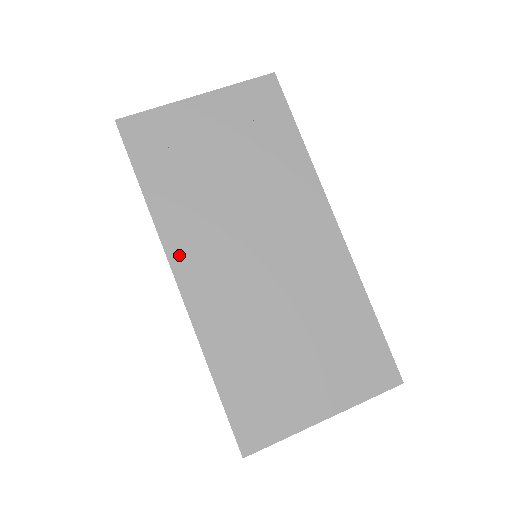
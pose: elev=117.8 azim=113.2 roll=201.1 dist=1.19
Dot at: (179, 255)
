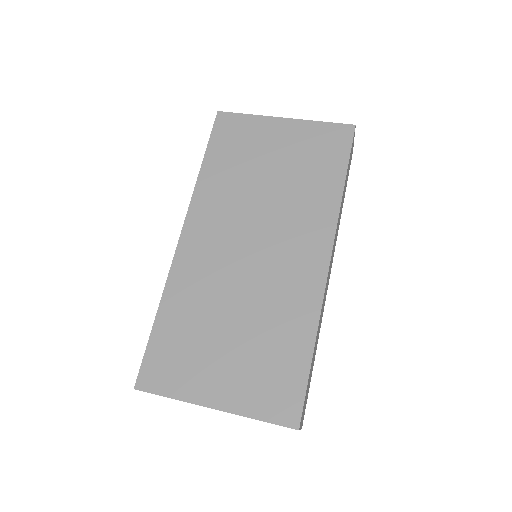
Dot at: (195, 218)
